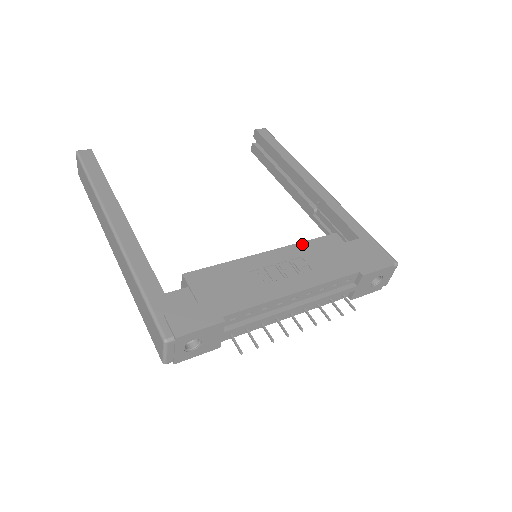
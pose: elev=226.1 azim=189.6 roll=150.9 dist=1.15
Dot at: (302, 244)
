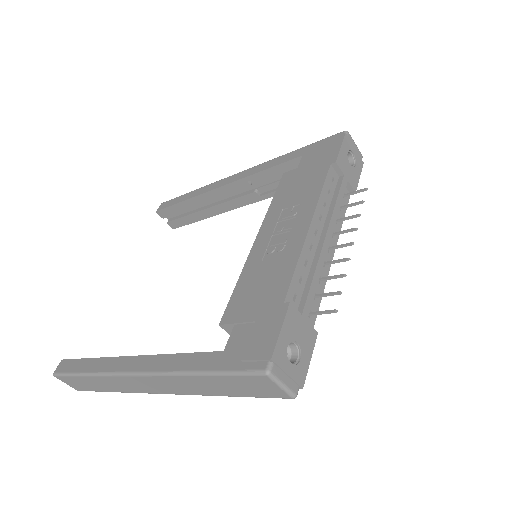
Dot at: (272, 205)
